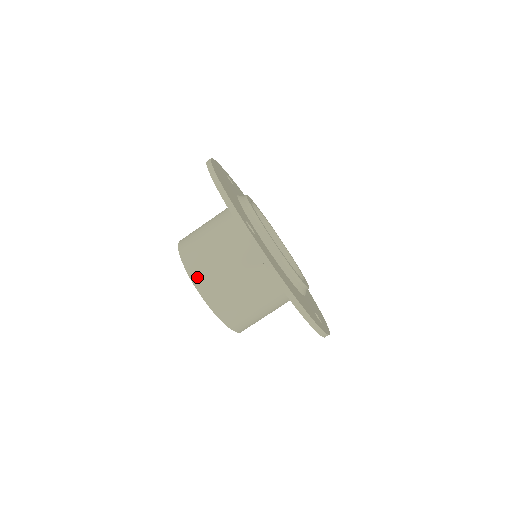
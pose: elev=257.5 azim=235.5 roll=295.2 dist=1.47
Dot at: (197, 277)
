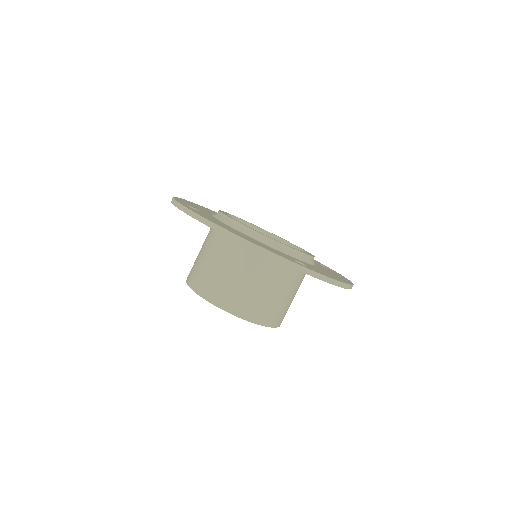
Dot at: (190, 280)
